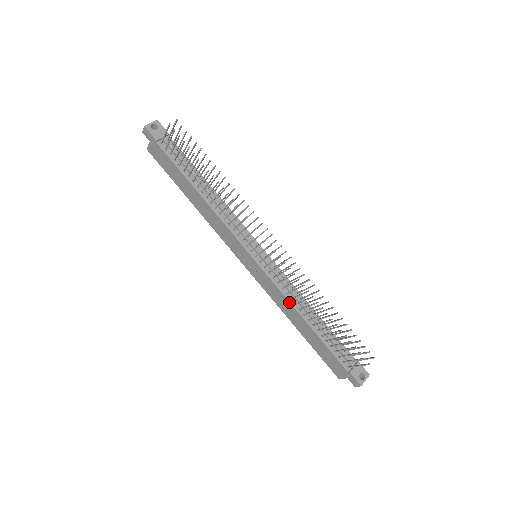
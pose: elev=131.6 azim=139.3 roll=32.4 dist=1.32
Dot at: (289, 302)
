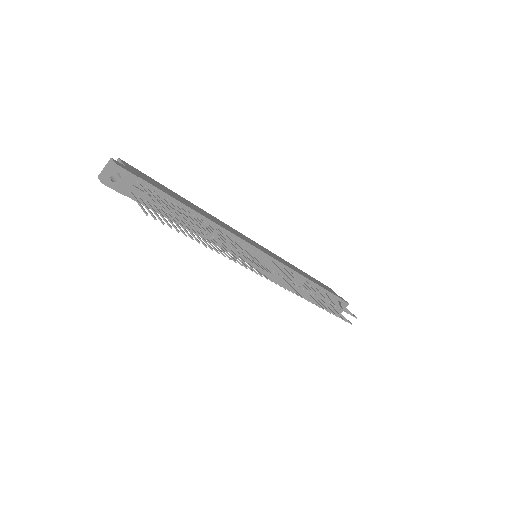
Dot at: occluded
